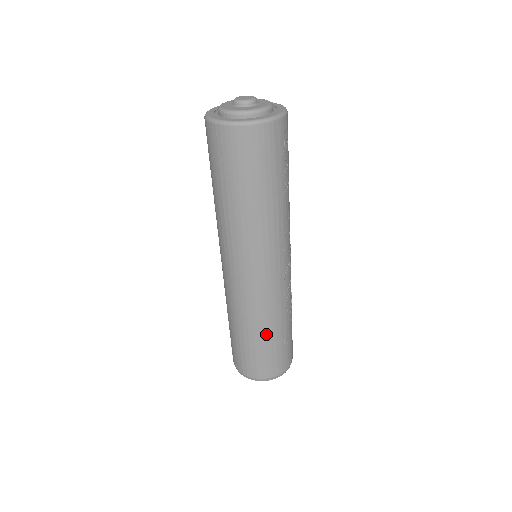
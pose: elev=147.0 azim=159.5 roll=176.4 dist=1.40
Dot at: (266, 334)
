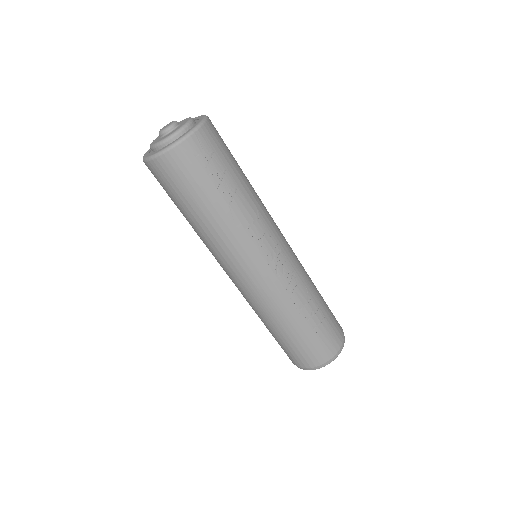
Dot at: (284, 329)
